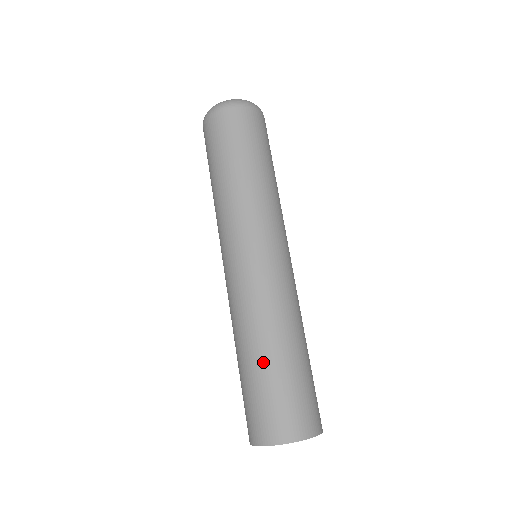
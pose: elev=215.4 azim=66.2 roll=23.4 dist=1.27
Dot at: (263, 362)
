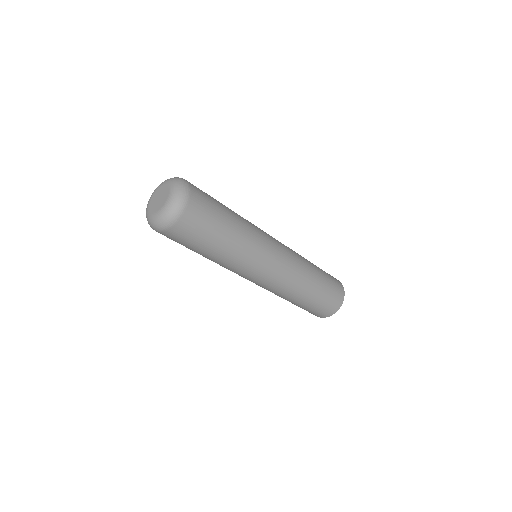
Dot at: (299, 304)
